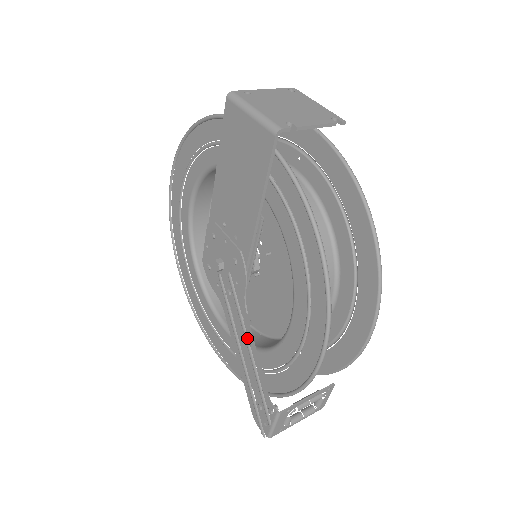
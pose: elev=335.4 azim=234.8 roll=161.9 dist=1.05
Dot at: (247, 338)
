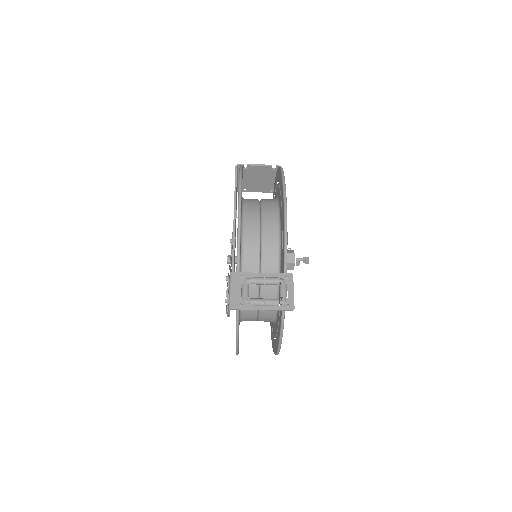
Dot at: (229, 266)
